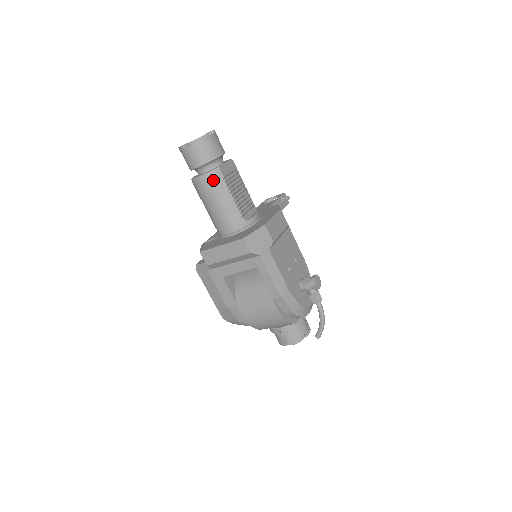
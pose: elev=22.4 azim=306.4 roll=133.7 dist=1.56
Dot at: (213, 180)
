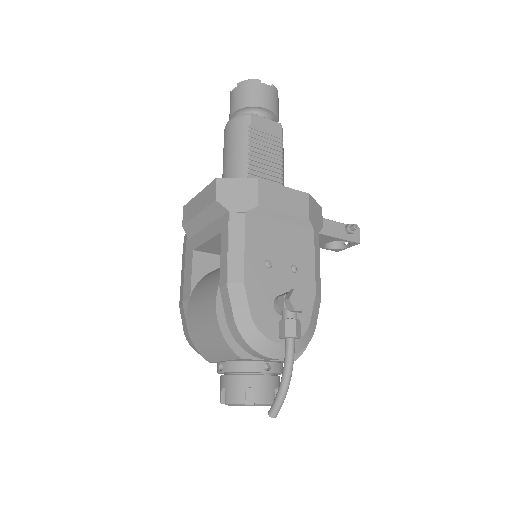
Dot at: (237, 125)
